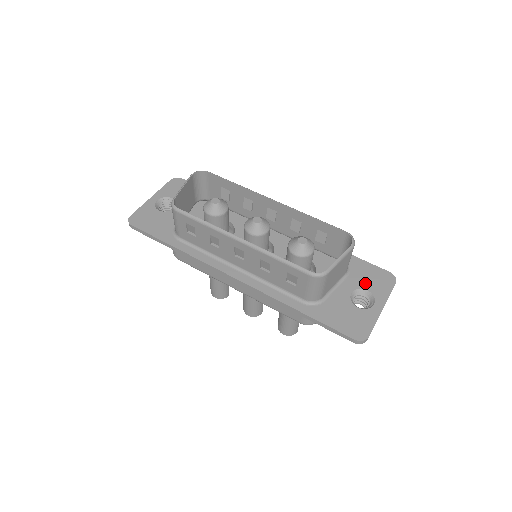
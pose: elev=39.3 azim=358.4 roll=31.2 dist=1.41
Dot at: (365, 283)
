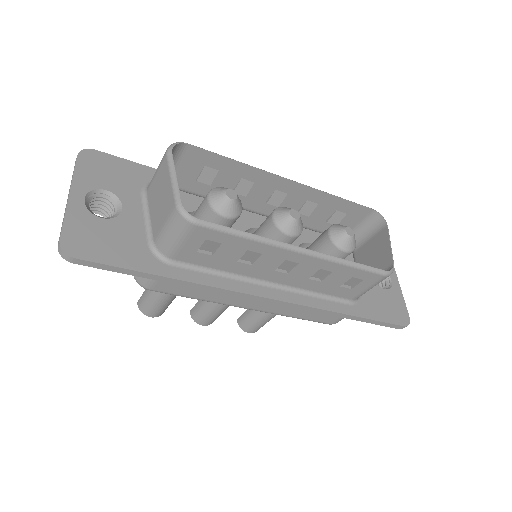
Dot at: occluded
